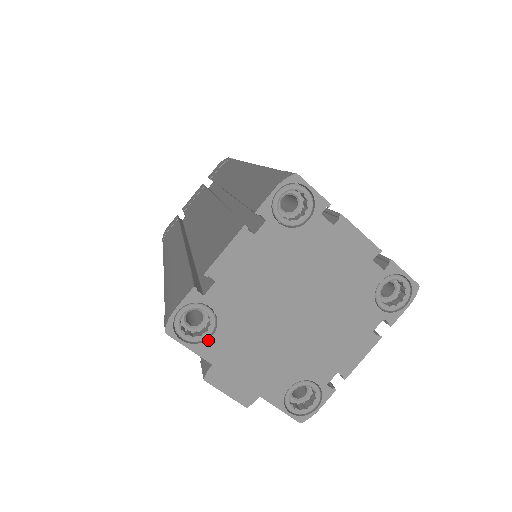
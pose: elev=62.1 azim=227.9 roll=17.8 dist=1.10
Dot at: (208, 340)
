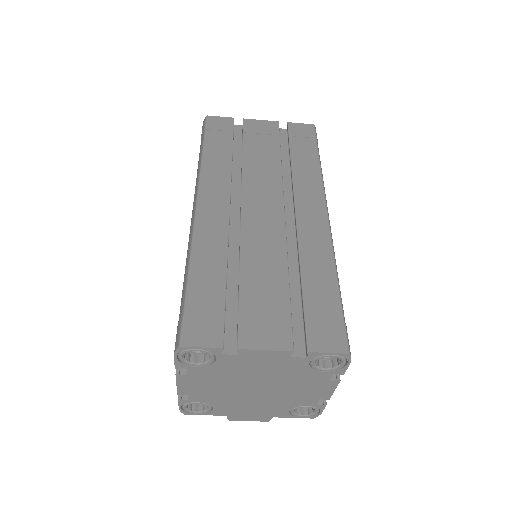
Dot at: (213, 410)
